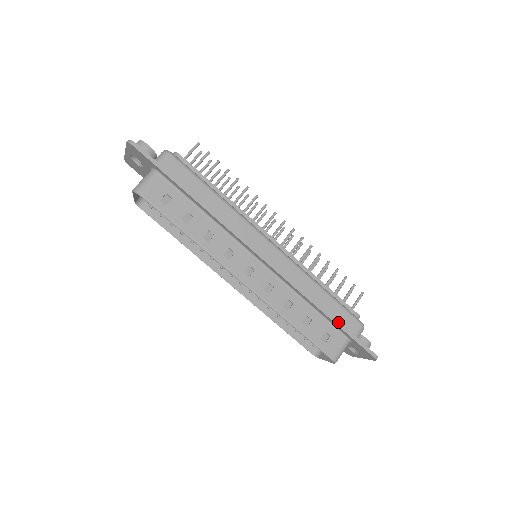
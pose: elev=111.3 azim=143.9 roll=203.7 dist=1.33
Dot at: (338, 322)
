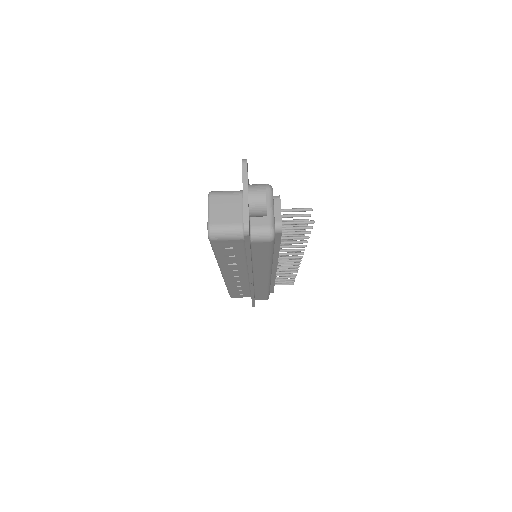
Dot at: (254, 300)
